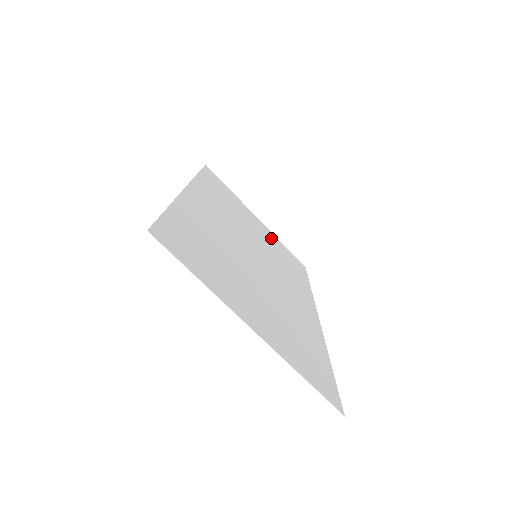
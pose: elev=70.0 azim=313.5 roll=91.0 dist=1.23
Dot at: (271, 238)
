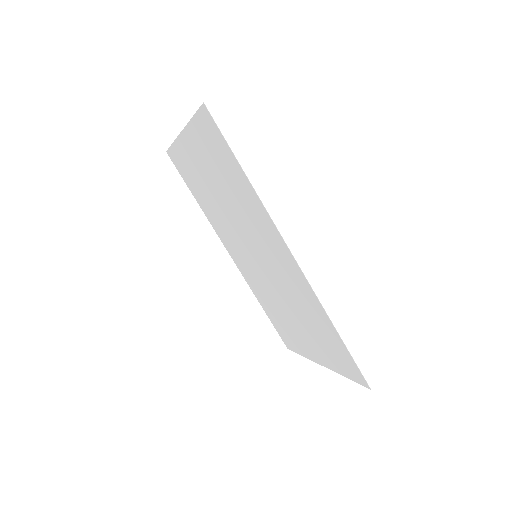
Dot at: (321, 350)
